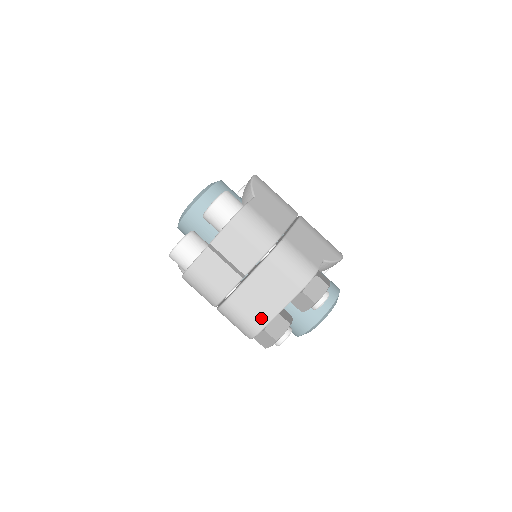
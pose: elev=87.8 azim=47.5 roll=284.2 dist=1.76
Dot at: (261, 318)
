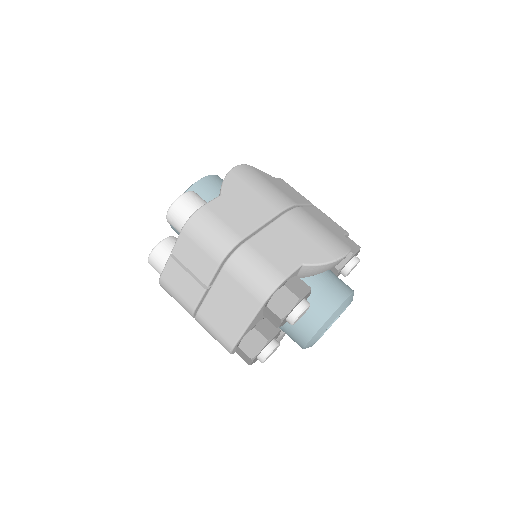
Dot at: (230, 333)
